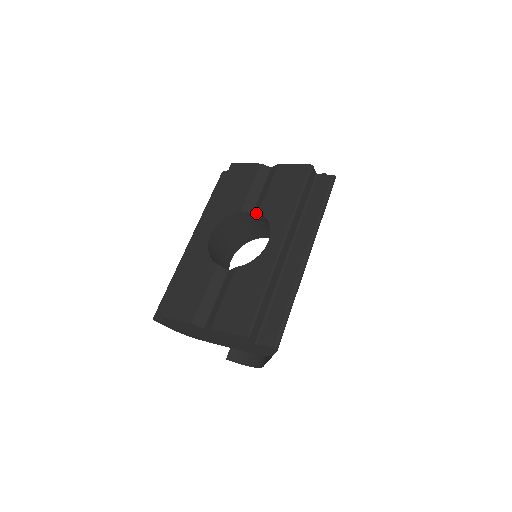
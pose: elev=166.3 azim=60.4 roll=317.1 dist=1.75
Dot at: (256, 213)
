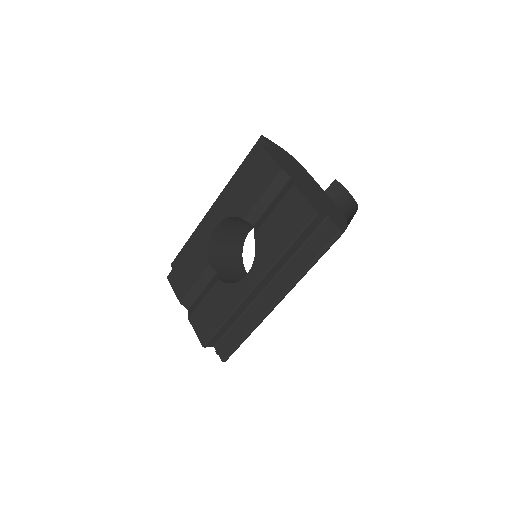
Dot at: (254, 231)
